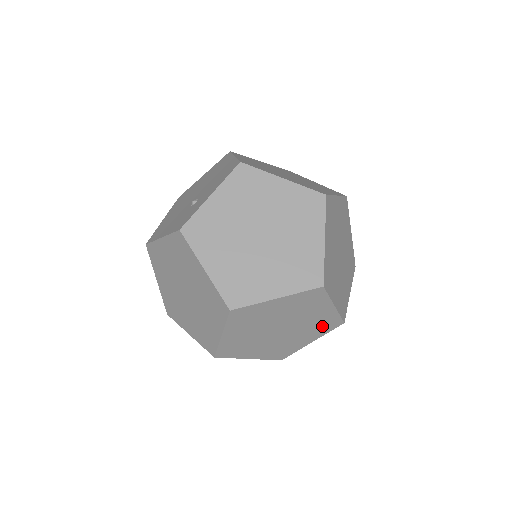
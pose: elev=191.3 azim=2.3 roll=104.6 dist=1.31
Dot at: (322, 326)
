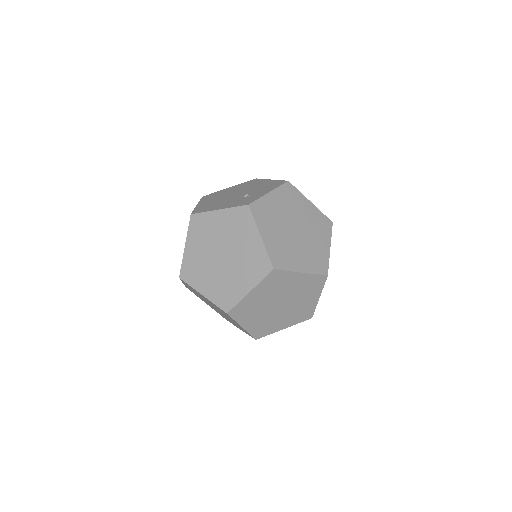
Dot at: (300, 314)
